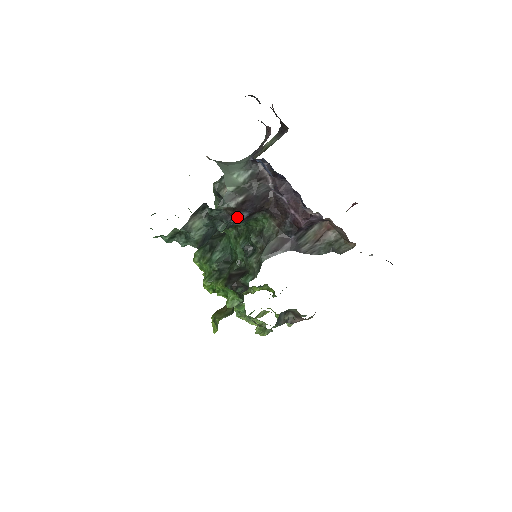
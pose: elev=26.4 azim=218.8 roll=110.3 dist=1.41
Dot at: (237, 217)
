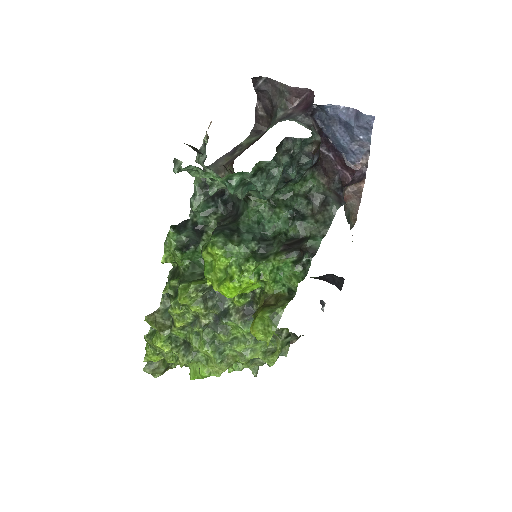
Dot at: (313, 159)
